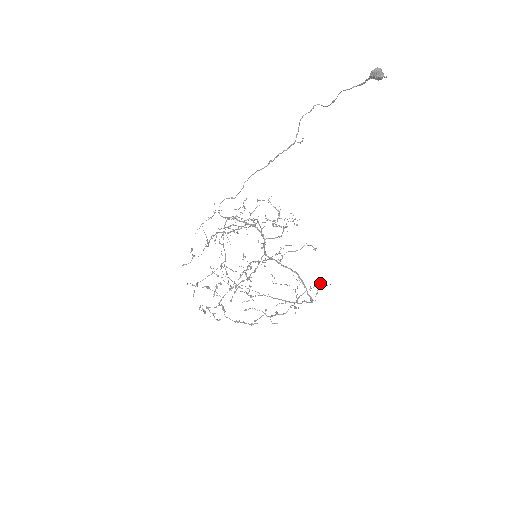
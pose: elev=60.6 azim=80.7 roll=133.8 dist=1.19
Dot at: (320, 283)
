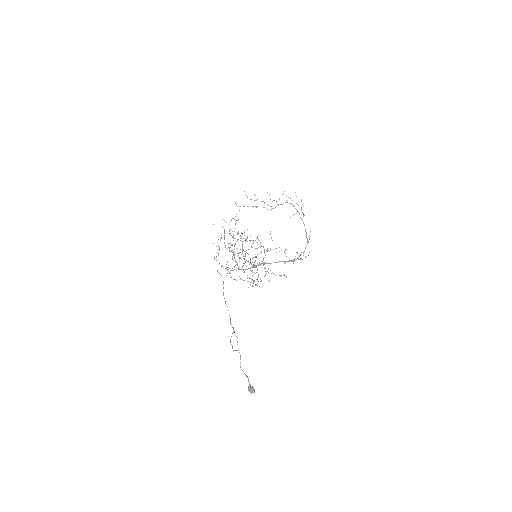
Dot at: occluded
